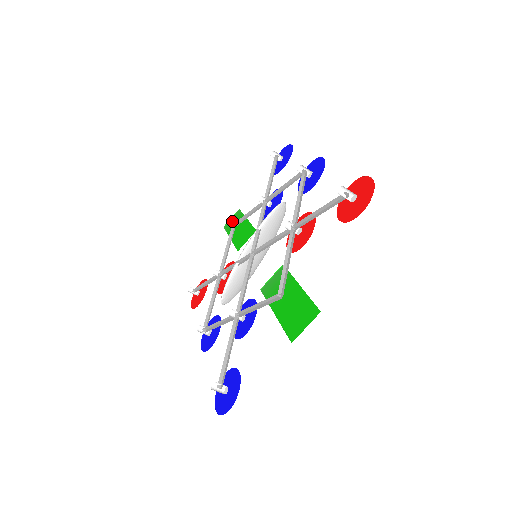
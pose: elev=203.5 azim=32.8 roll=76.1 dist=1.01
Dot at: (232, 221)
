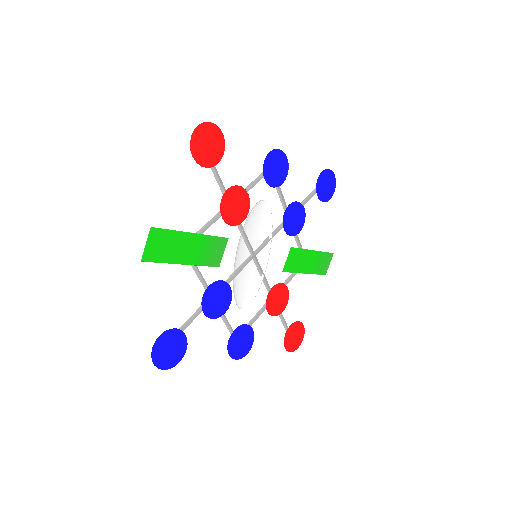
Dot at: (324, 265)
